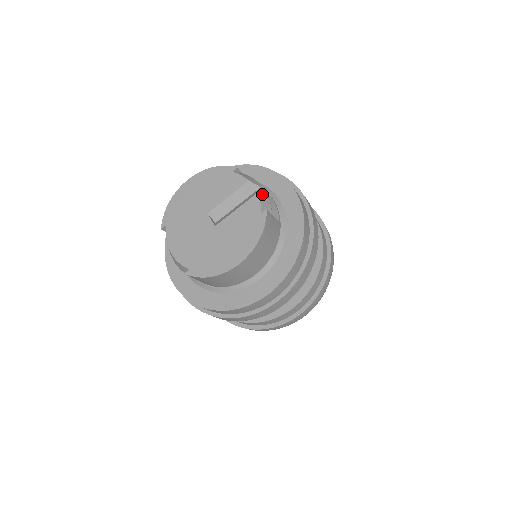
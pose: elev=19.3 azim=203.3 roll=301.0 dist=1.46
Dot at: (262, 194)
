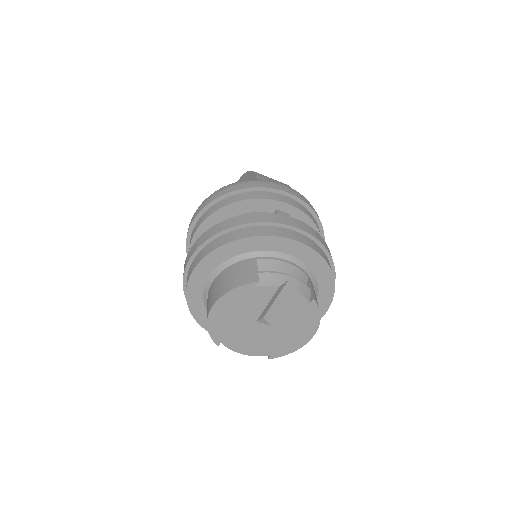
Dot at: (296, 286)
